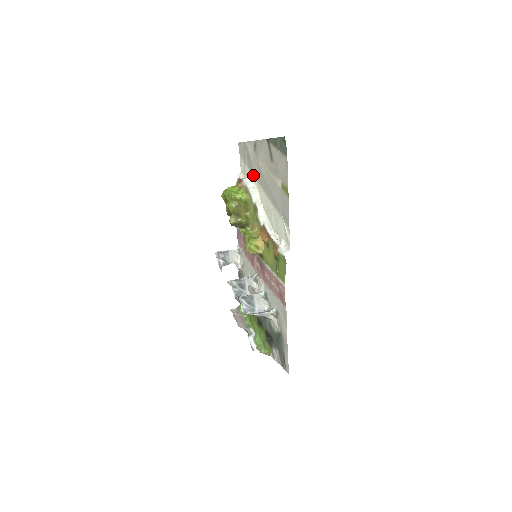
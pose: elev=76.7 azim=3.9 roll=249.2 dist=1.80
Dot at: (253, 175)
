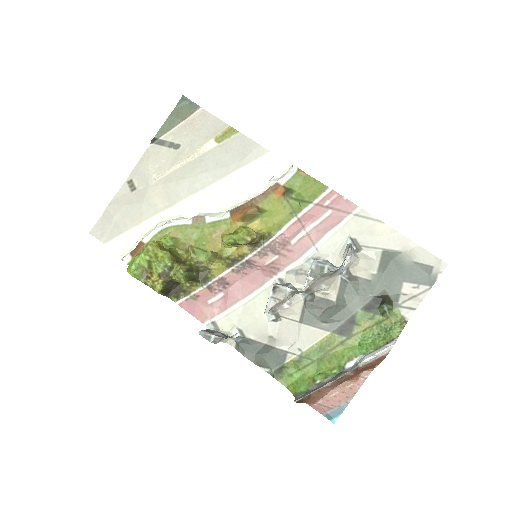
Dot at: (154, 215)
